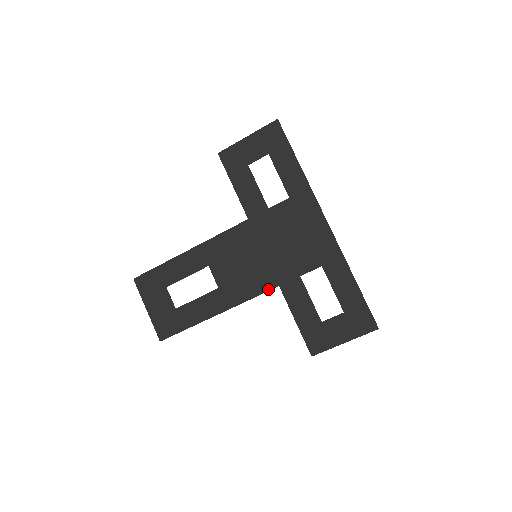
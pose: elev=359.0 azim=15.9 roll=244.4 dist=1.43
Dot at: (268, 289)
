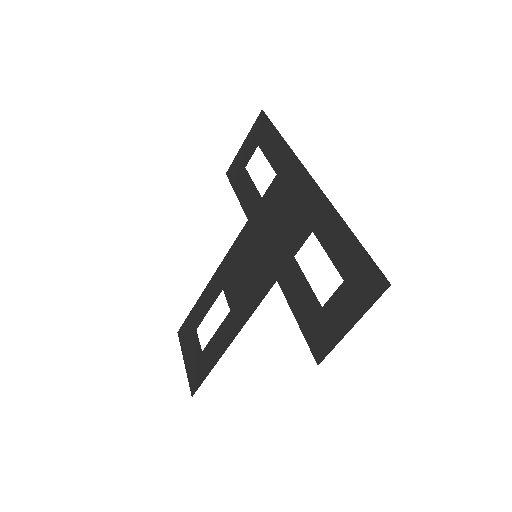
Dot at: (268, 290)
